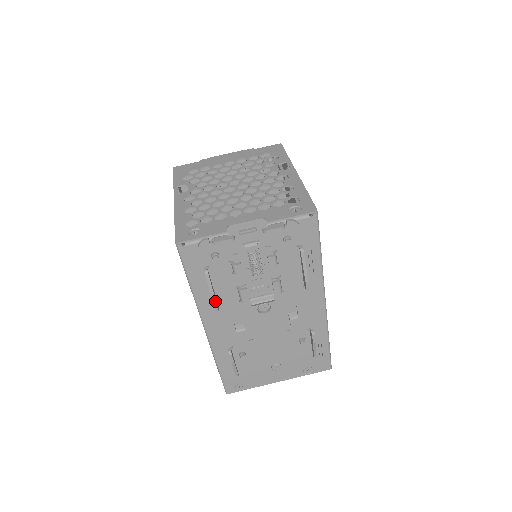
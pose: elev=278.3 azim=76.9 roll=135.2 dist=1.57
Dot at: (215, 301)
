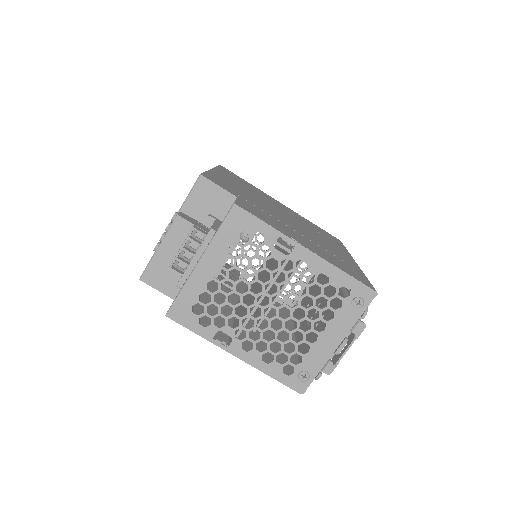
Dot at: occluded
